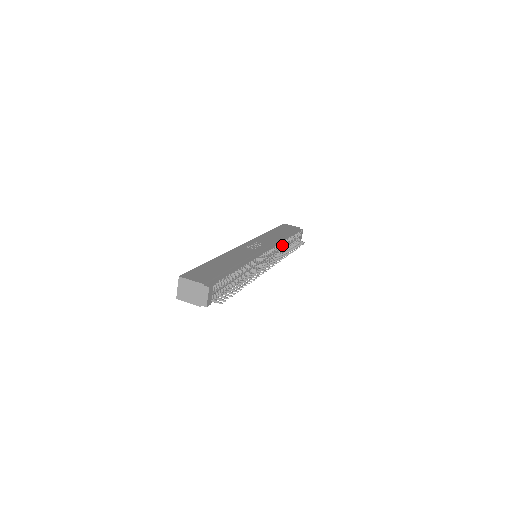
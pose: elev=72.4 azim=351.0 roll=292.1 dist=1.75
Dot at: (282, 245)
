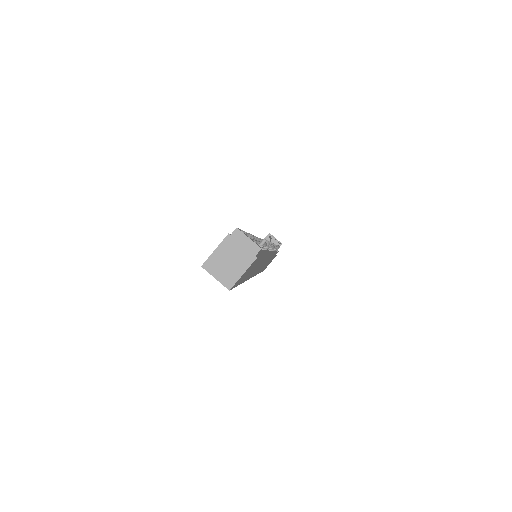
Dot at: occluded
